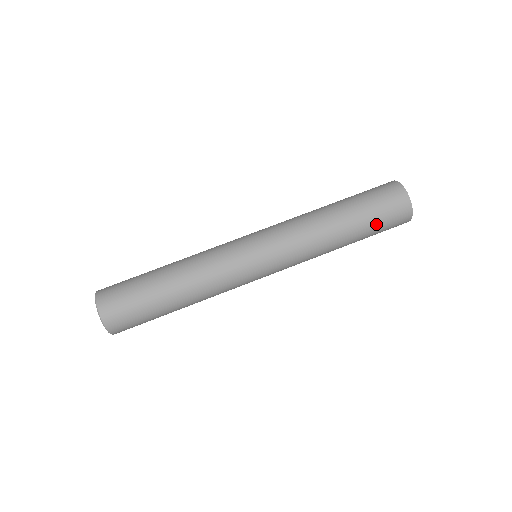
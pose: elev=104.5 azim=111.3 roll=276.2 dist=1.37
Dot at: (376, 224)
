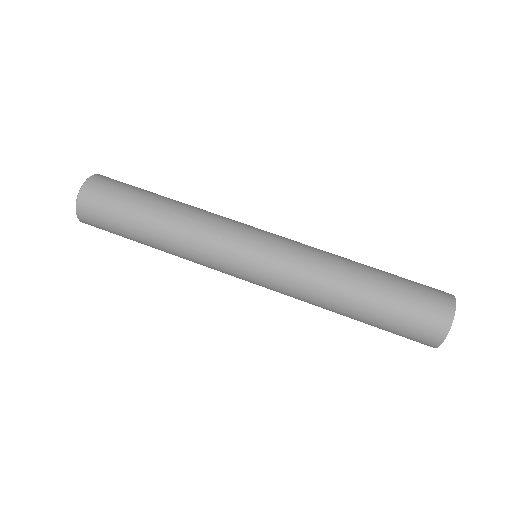
Dot at: (396, 318)
